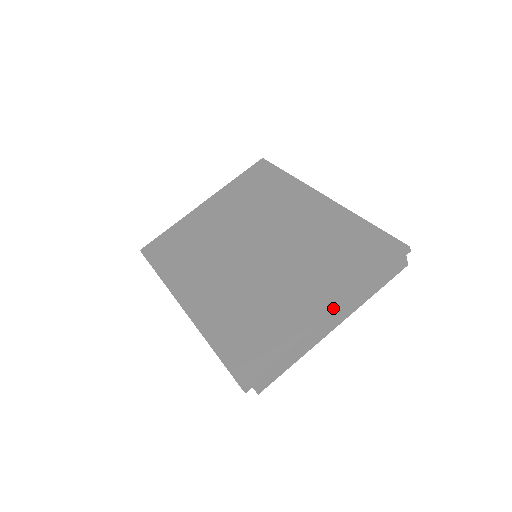
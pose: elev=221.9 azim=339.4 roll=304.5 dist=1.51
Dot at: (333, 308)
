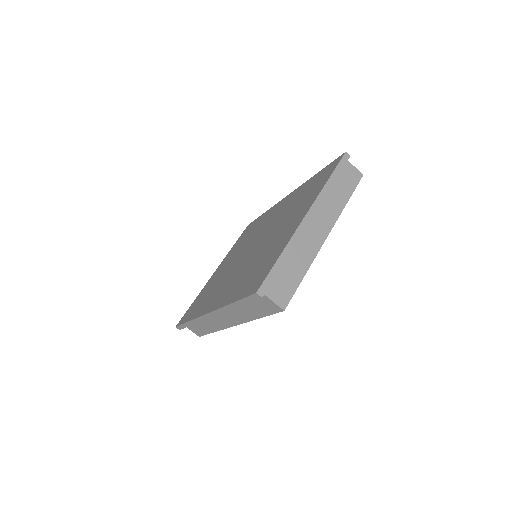
Dot at: (307, 211)
